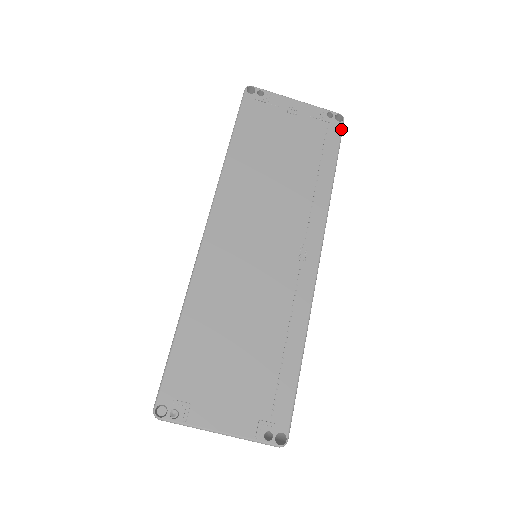
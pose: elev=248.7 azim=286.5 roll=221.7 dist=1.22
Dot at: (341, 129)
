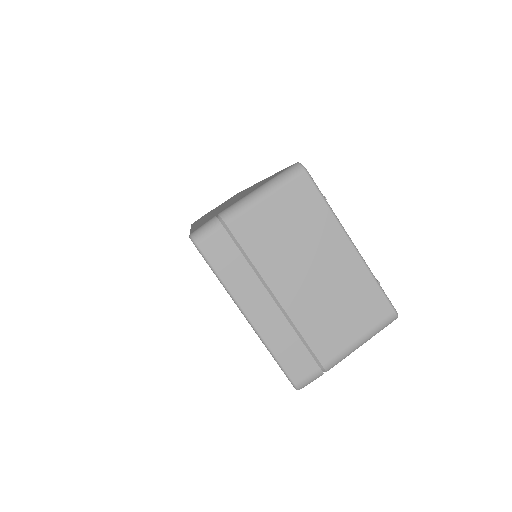
Dot at: occluded
